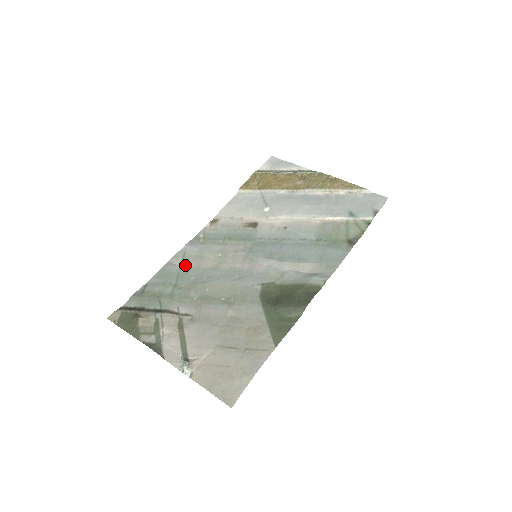
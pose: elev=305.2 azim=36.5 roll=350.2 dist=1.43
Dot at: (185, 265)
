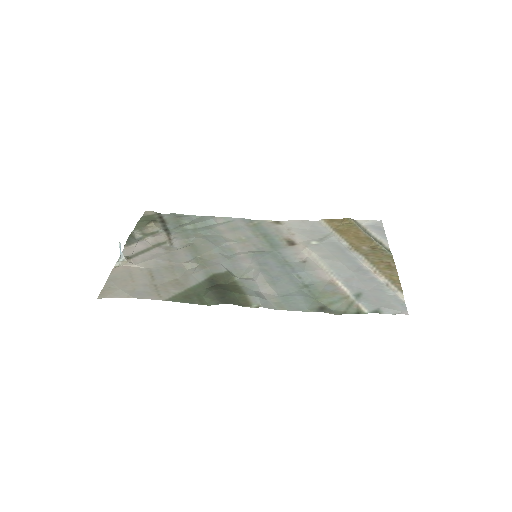
Dot at: (219, 225)
